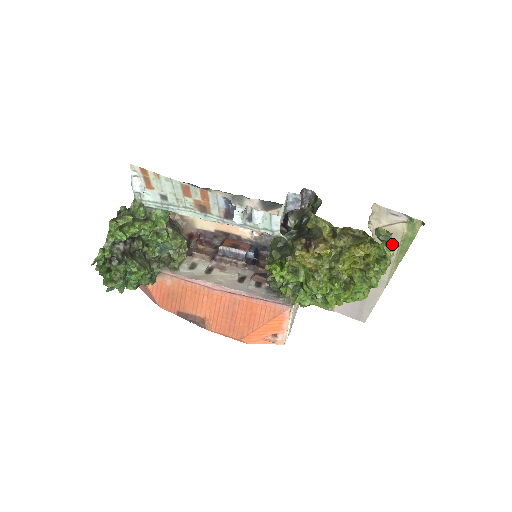
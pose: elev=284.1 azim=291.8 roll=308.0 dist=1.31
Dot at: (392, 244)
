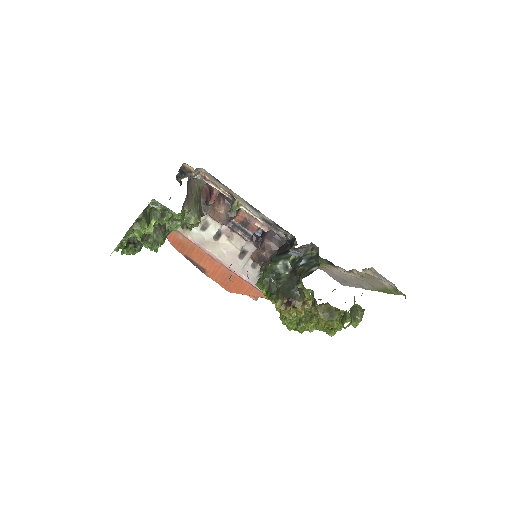
Dot at: (360, 319)
